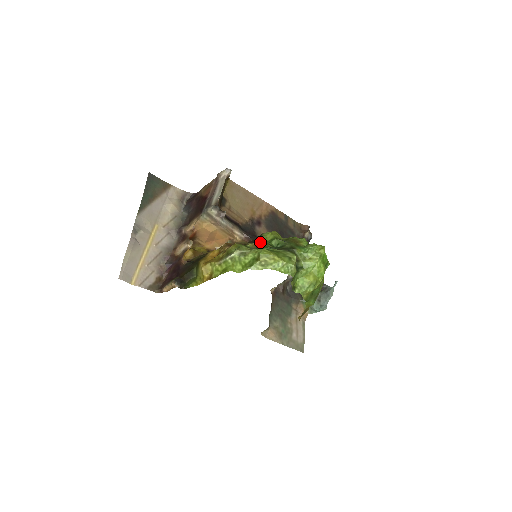
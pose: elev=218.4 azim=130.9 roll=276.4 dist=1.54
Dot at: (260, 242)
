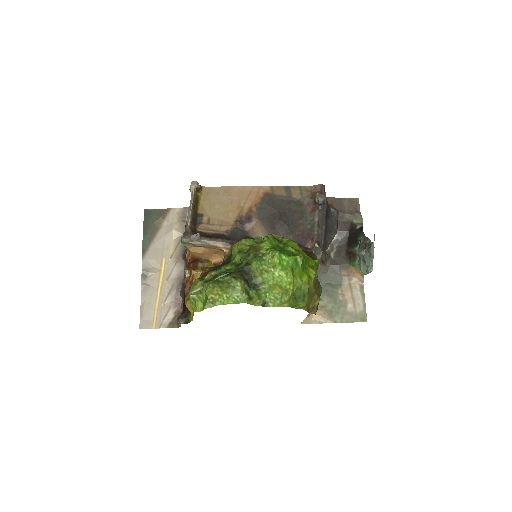
Dot at: (231, 258)
